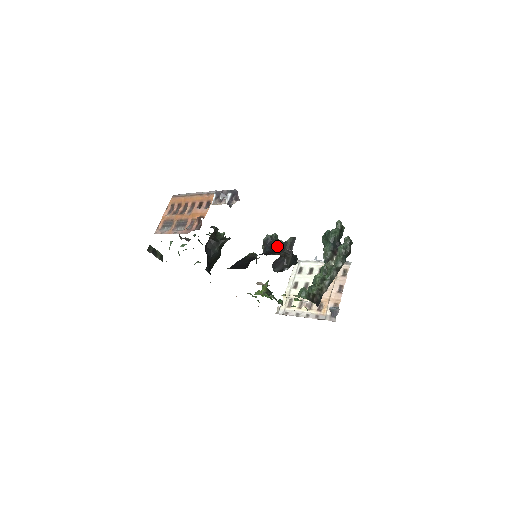
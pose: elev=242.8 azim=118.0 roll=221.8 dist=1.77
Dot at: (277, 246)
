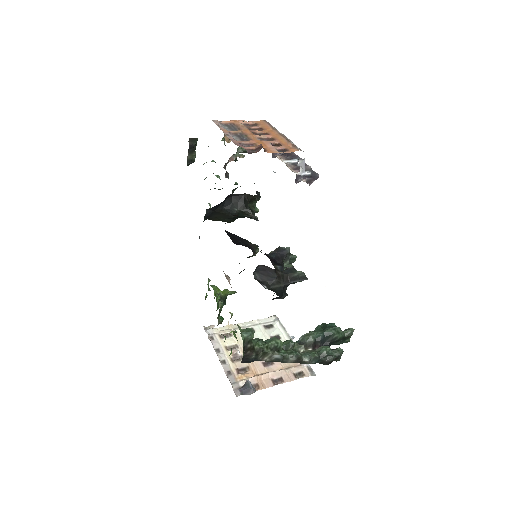
Dot at: occluded
